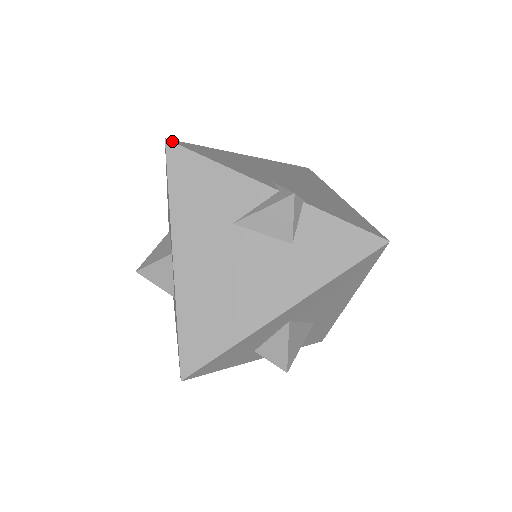
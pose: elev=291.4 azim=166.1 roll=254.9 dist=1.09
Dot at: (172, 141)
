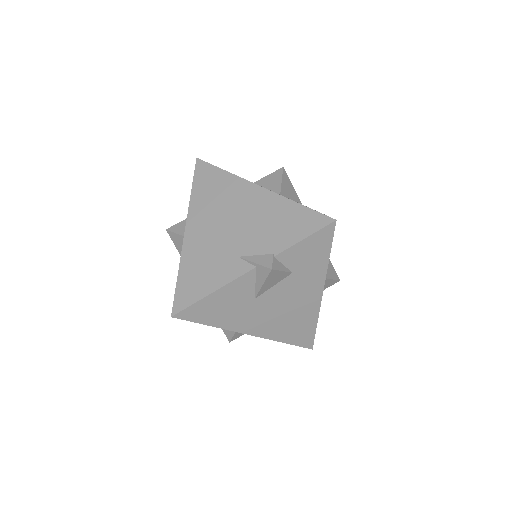
Dot at: (175, 313)
